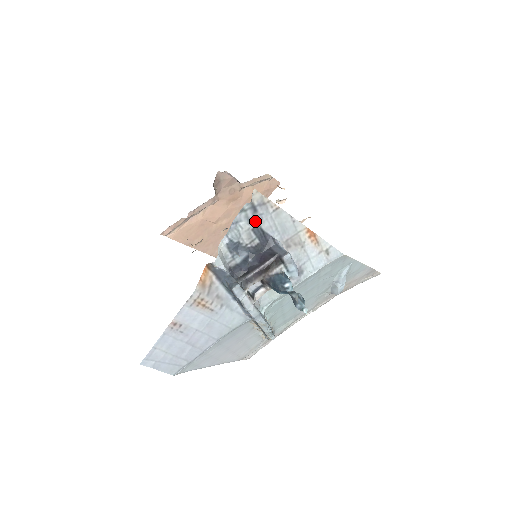
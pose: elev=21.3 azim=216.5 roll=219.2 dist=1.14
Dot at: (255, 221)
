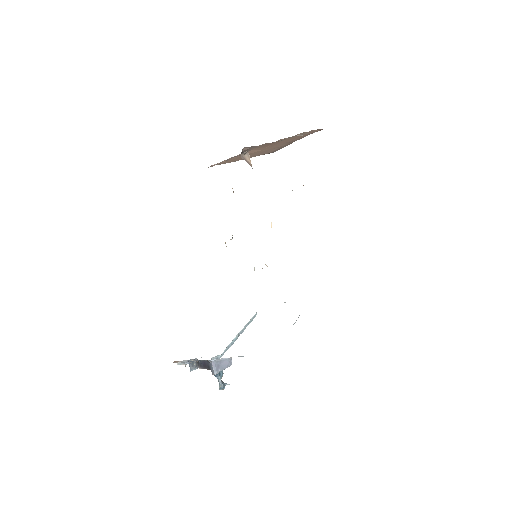
Dot at: occluded
